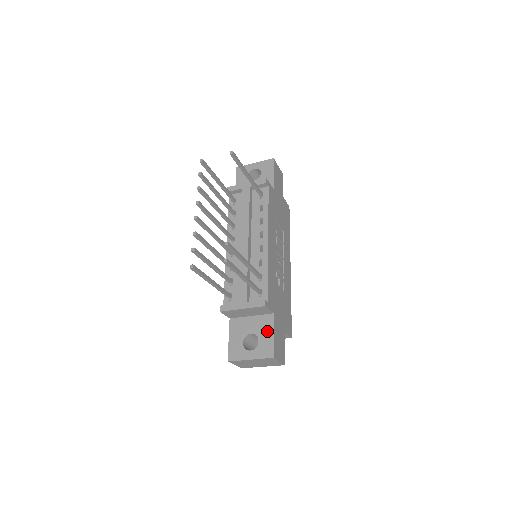
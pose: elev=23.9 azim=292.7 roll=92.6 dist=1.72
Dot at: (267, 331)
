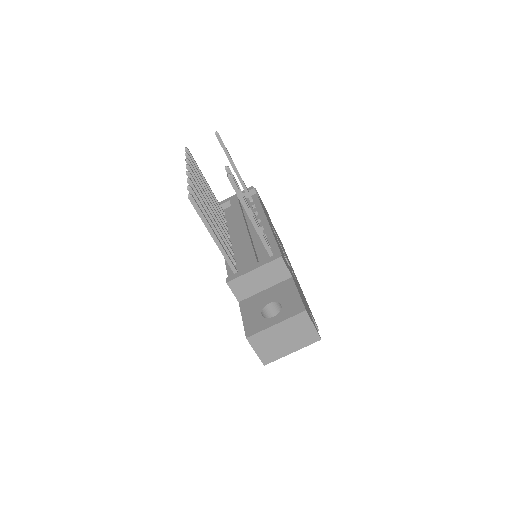
Dot at: (289, 293)
